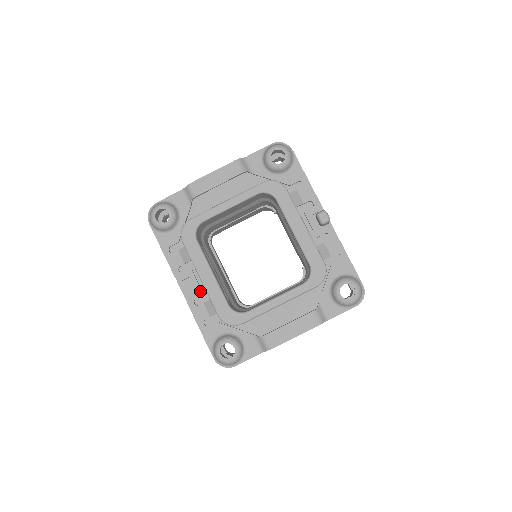
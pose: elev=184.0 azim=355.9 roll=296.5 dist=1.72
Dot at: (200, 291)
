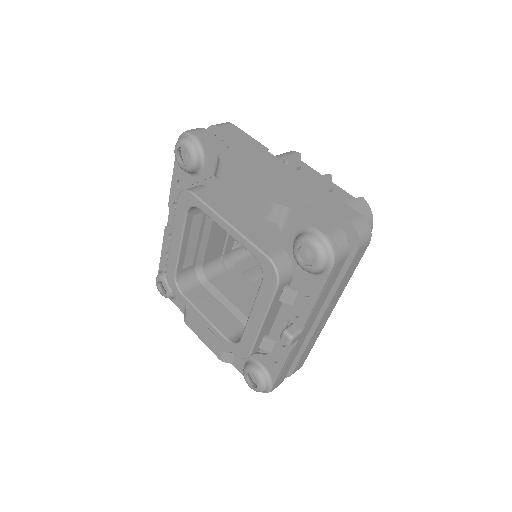
Dot at: occluded
